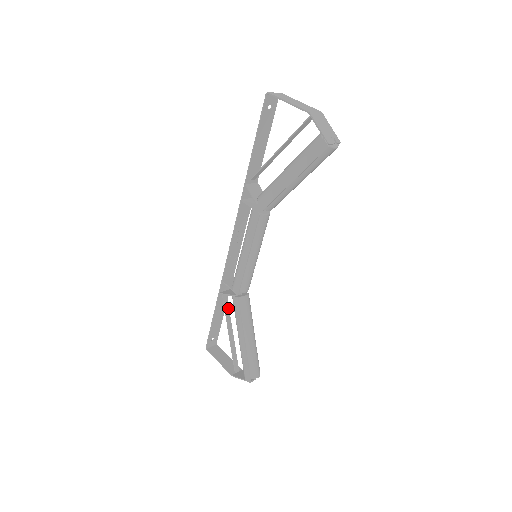
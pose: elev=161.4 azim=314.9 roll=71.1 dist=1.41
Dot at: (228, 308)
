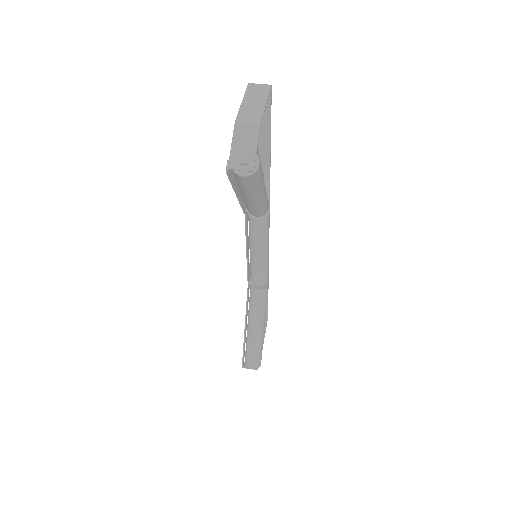
Dot at: occluded
